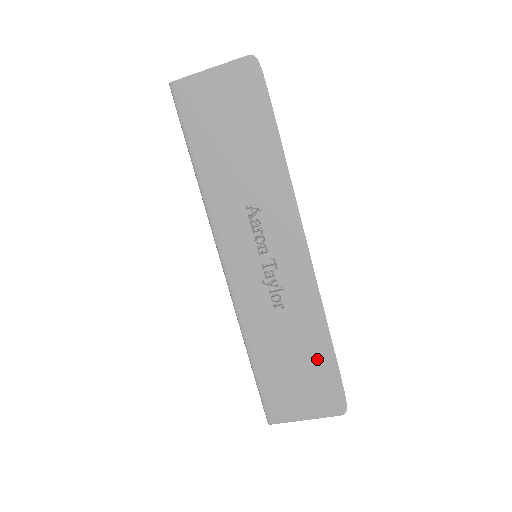
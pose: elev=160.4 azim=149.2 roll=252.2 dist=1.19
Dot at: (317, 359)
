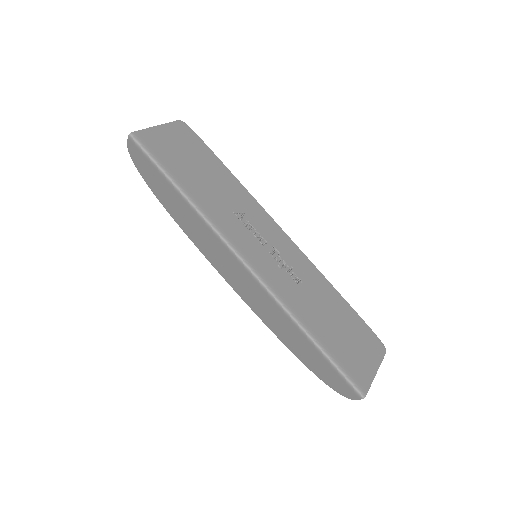
Dot at: (345, 314)
